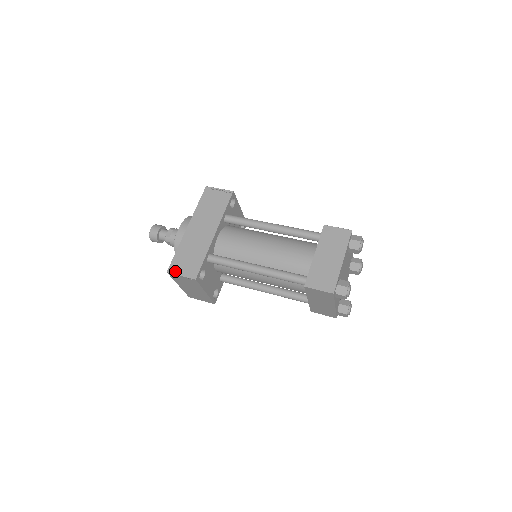
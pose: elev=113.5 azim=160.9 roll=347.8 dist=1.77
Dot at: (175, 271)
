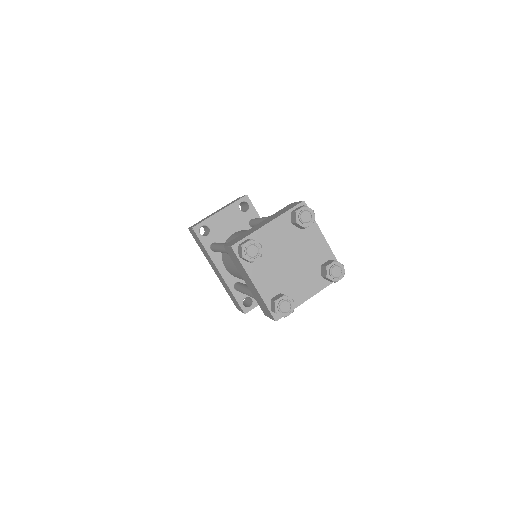
Dot at: (238, 309)
